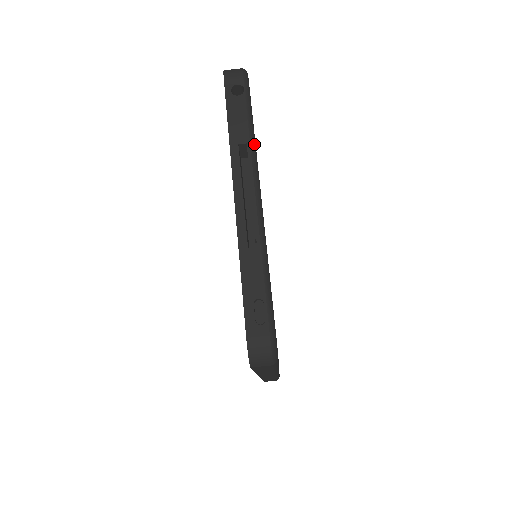
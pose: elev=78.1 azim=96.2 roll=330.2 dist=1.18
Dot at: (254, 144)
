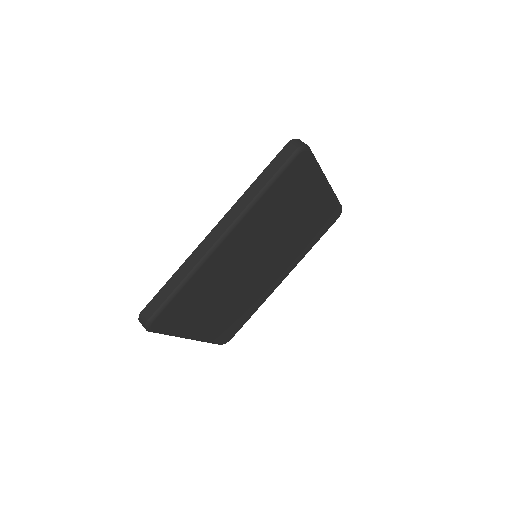
Dot at: (334, 194)
